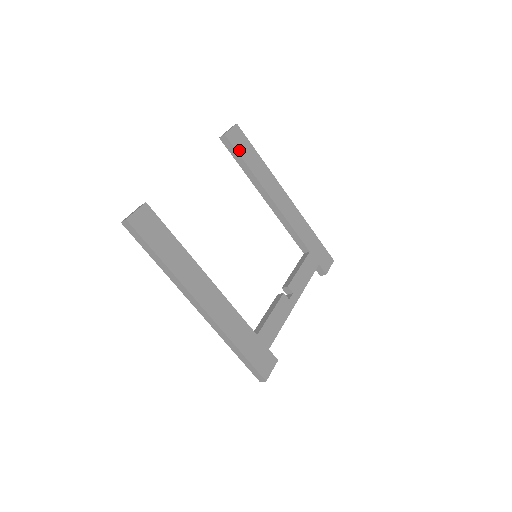
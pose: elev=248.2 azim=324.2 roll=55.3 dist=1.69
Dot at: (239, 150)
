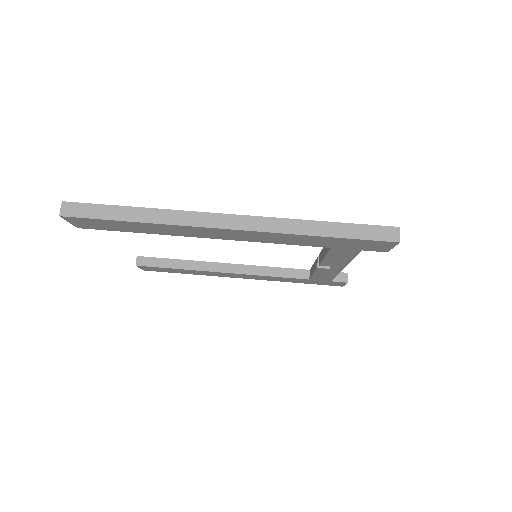
Dot at: (161, 259)
